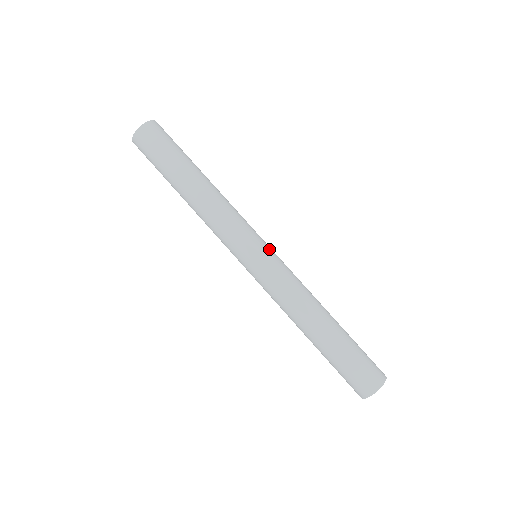
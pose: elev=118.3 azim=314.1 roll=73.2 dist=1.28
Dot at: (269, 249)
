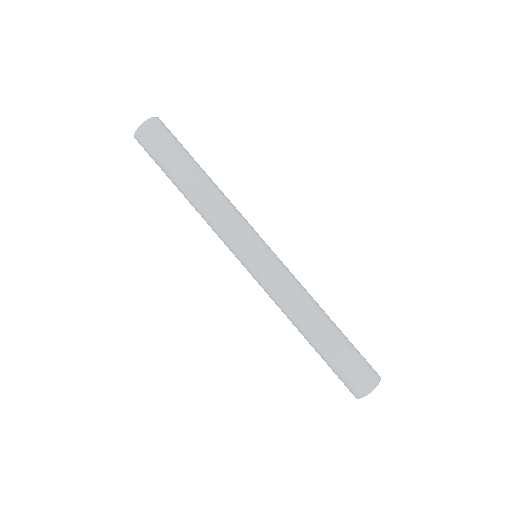
Dot at: (269, 250)
